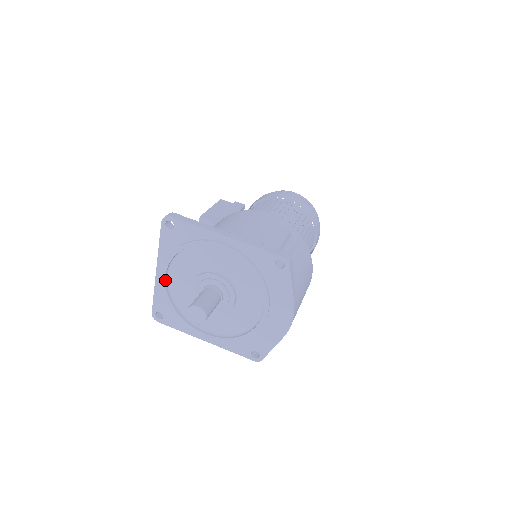
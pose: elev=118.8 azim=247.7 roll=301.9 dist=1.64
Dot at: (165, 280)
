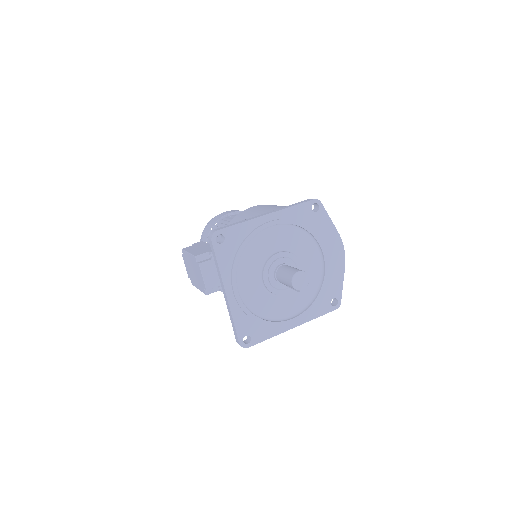
Dot at: (239, 296)
